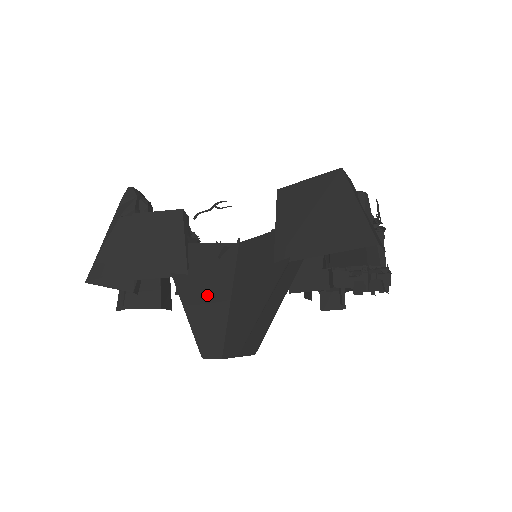
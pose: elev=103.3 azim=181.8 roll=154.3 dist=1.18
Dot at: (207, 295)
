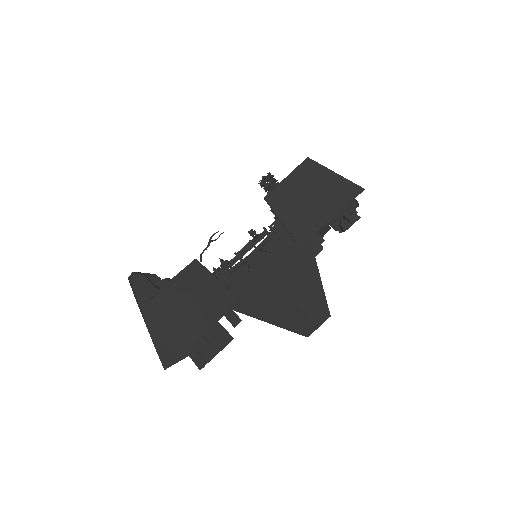
Dot at: (268, 300)
